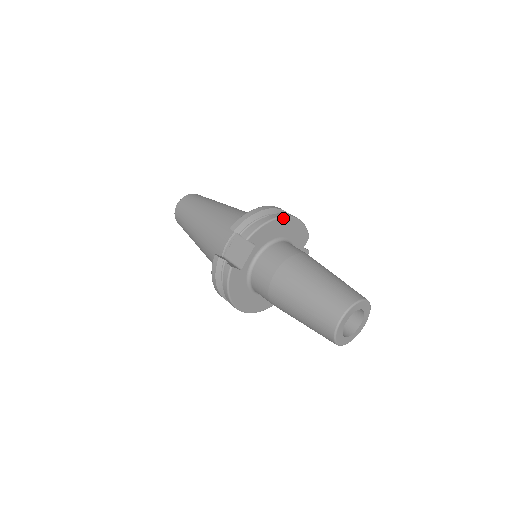
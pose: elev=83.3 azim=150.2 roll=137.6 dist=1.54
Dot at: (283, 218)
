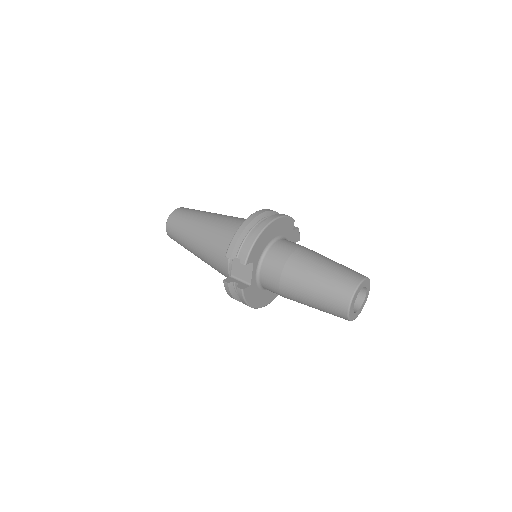
Dot at: (267, 228)
